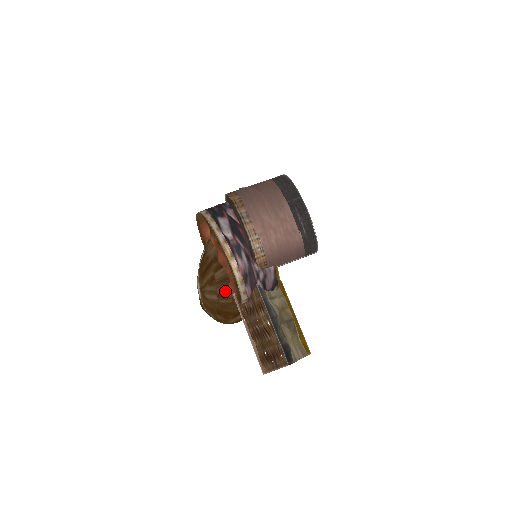
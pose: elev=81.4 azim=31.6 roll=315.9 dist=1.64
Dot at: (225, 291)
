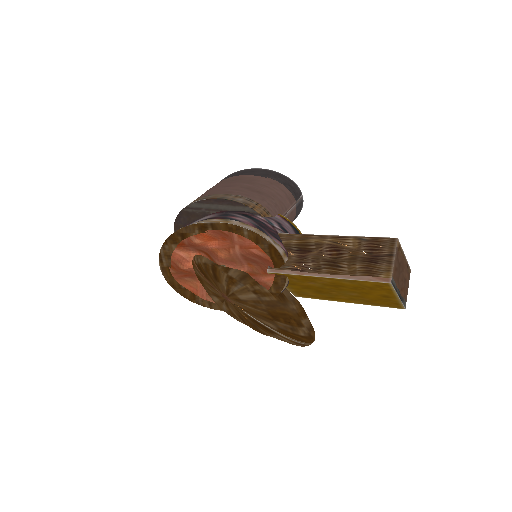
Dot at: (257, 287)
